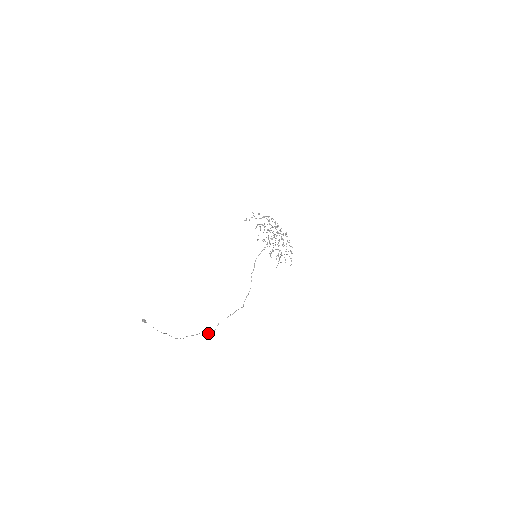
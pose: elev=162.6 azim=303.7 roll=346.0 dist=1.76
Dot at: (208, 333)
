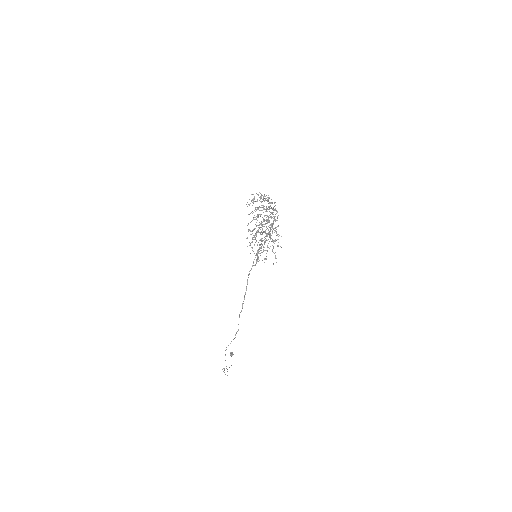
Dot at: occluded
